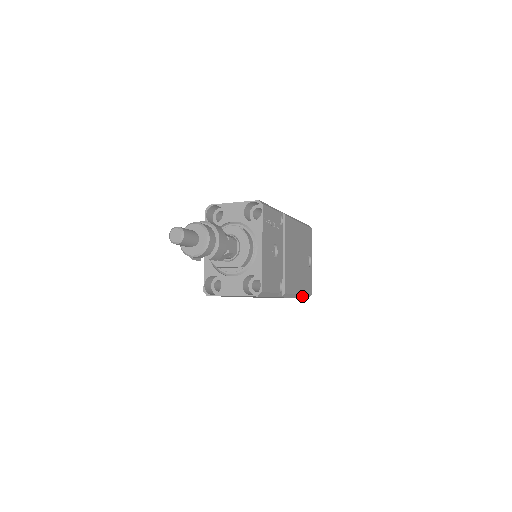
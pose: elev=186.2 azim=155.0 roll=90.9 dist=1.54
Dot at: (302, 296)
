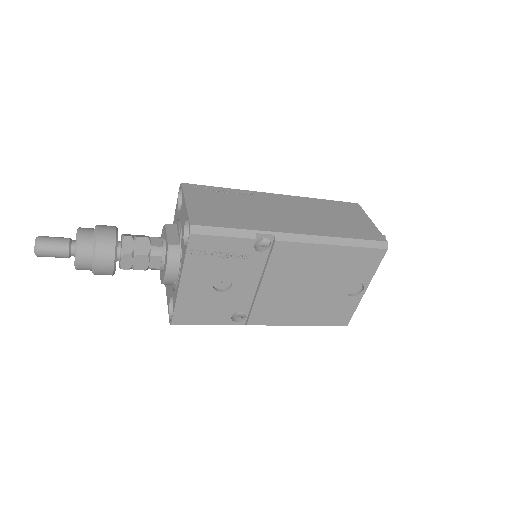
Dot at: (315, 325)
